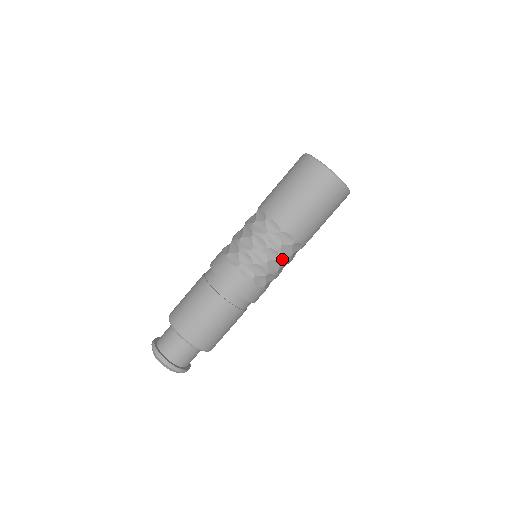
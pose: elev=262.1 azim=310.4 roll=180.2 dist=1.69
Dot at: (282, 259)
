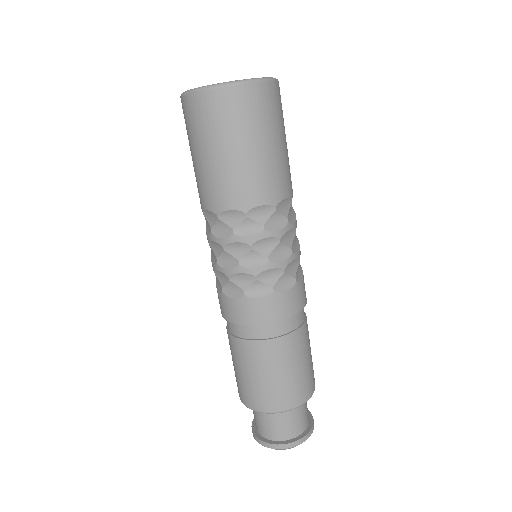
Dot at: (282, 237)
